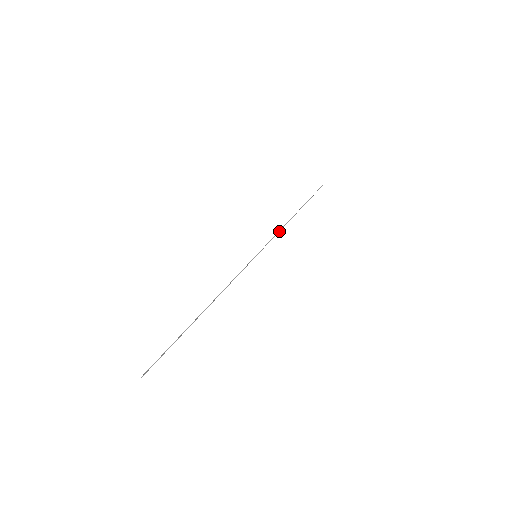
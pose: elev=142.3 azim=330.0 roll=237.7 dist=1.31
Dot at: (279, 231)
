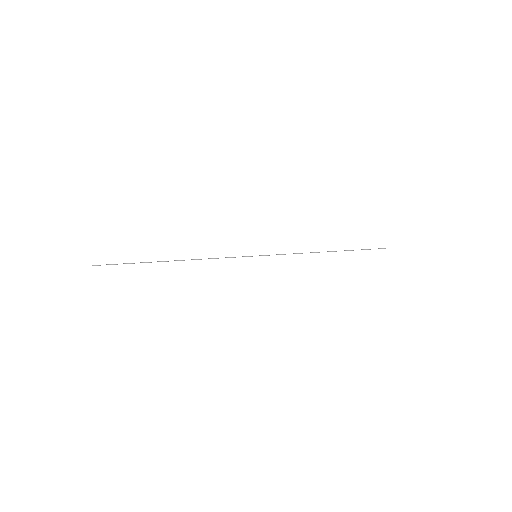
Dot at: (297, 253)
